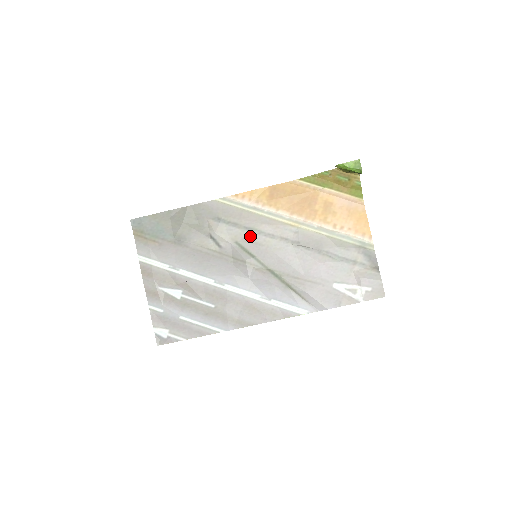
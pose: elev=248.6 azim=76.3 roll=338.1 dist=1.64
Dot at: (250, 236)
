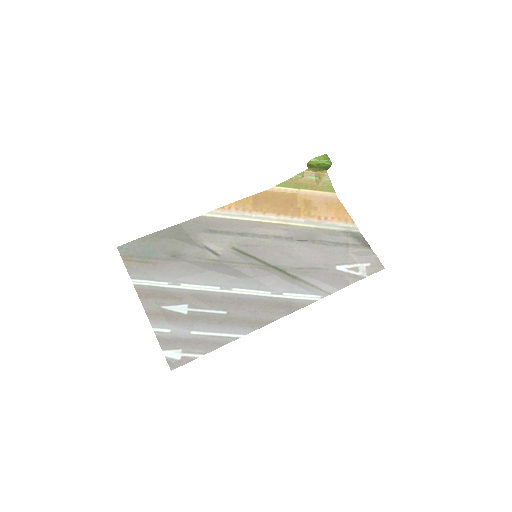
Dot at: (245, 240)
